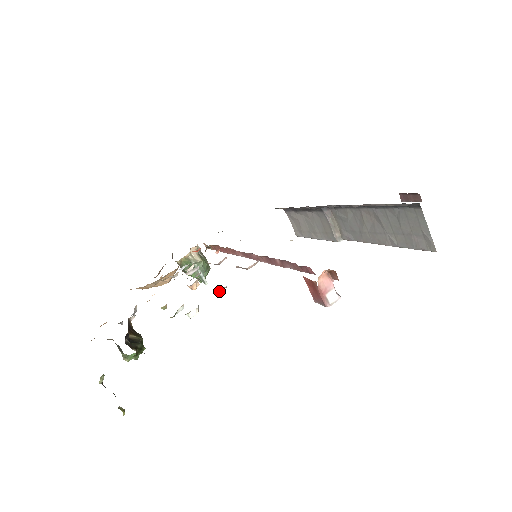
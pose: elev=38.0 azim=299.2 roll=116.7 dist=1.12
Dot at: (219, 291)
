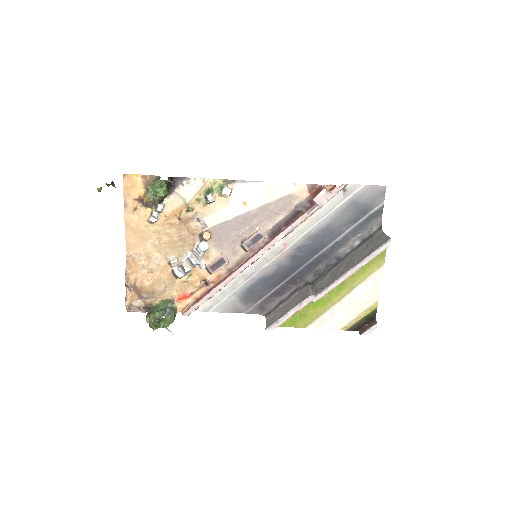
Dot at: (167, 329)
